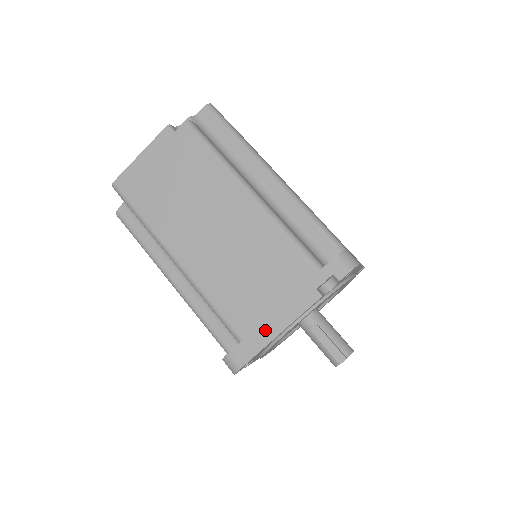
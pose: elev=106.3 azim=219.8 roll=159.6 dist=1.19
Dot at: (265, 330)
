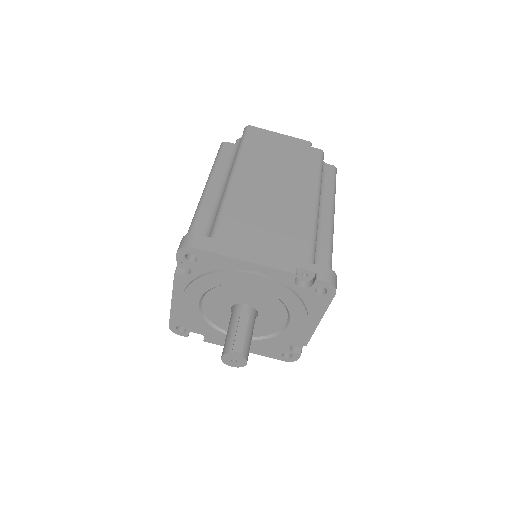
Dot at: (237, 249)
